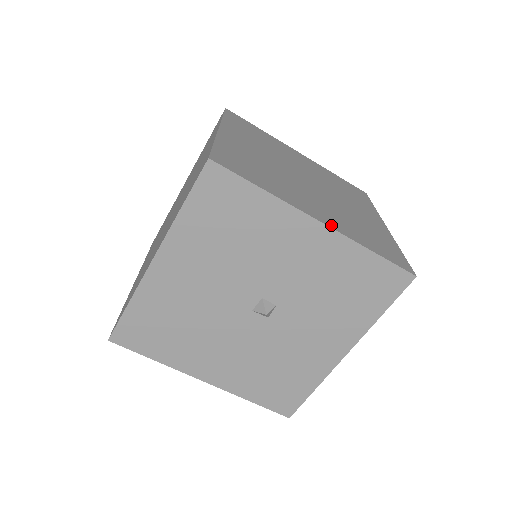
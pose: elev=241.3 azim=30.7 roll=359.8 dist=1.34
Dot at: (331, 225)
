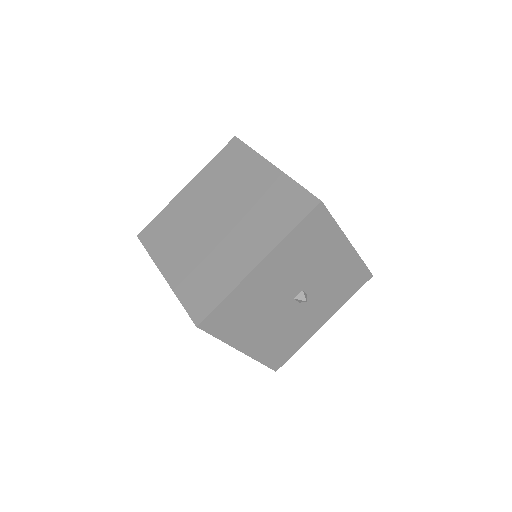
Dot at: occluded
